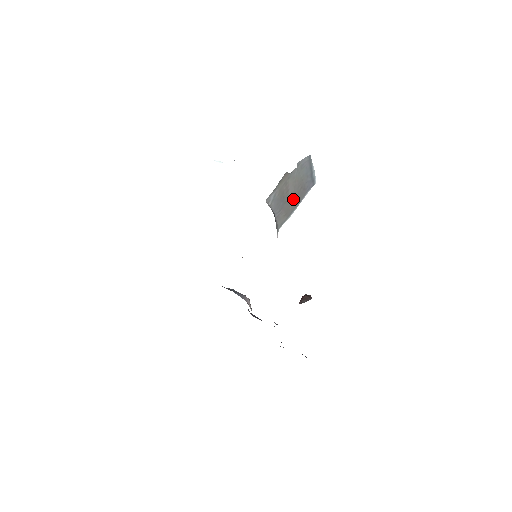
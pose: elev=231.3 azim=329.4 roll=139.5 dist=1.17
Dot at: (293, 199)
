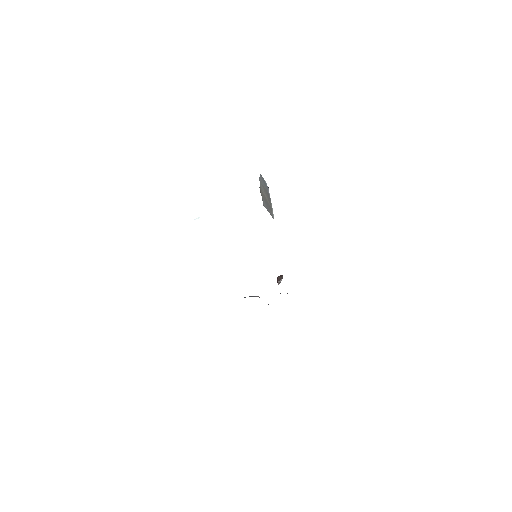
Dot at: (268, 201)
